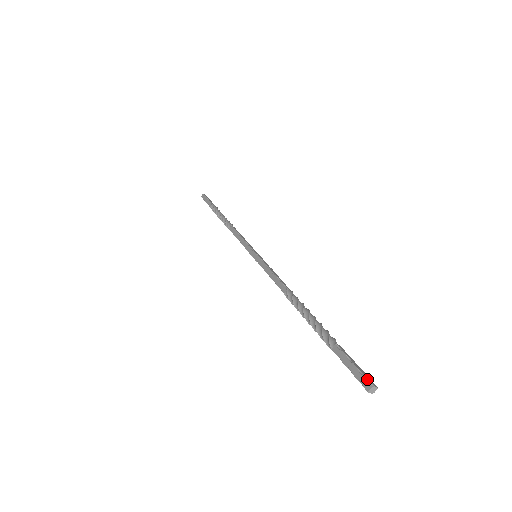
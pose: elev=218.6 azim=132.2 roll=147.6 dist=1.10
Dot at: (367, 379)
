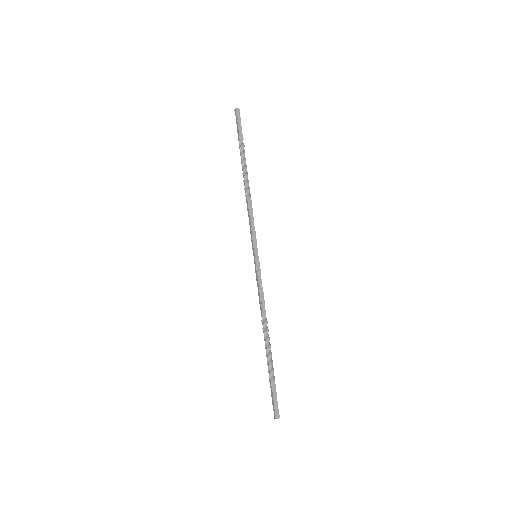
Dot at: (275, 414)
